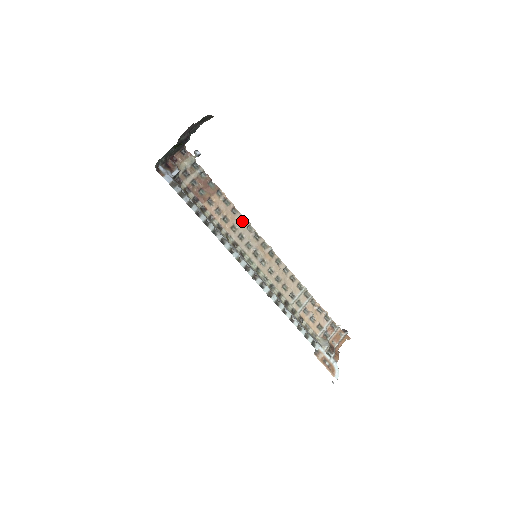
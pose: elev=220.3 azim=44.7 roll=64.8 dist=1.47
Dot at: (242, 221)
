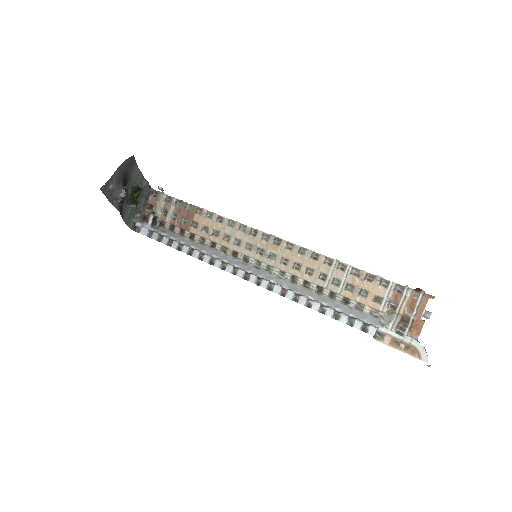
Dot at: (232, 225)
